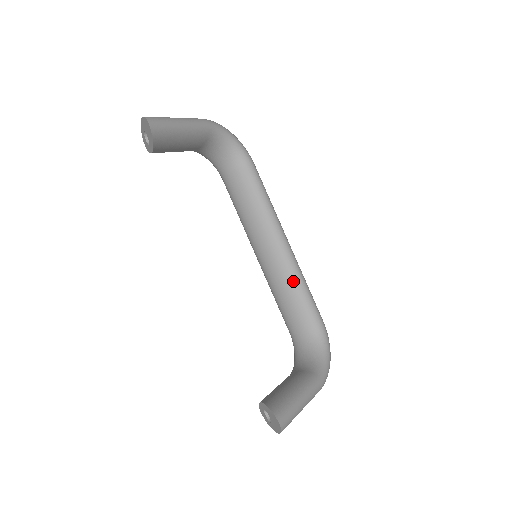
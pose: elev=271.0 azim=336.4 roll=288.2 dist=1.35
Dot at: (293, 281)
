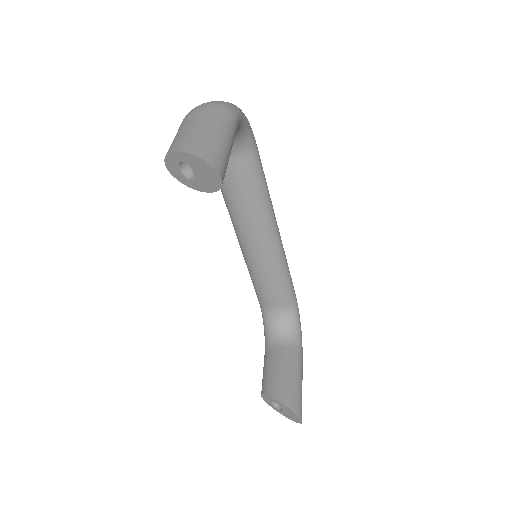
Dot at: (280, 268)
